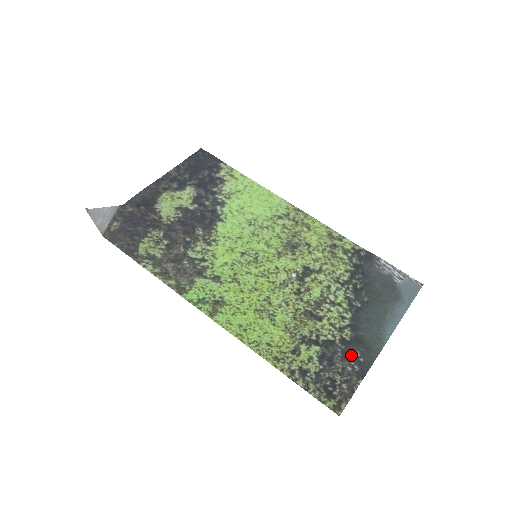
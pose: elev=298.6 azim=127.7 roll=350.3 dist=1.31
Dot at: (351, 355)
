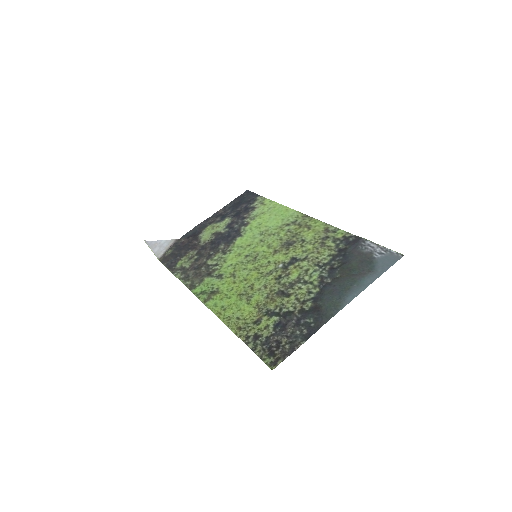
Dot at: (304, 322)
